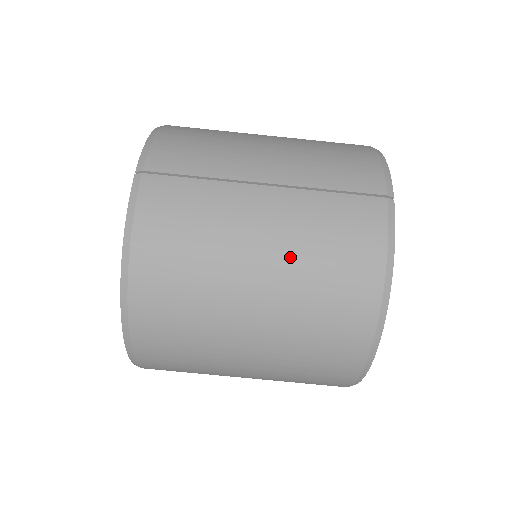
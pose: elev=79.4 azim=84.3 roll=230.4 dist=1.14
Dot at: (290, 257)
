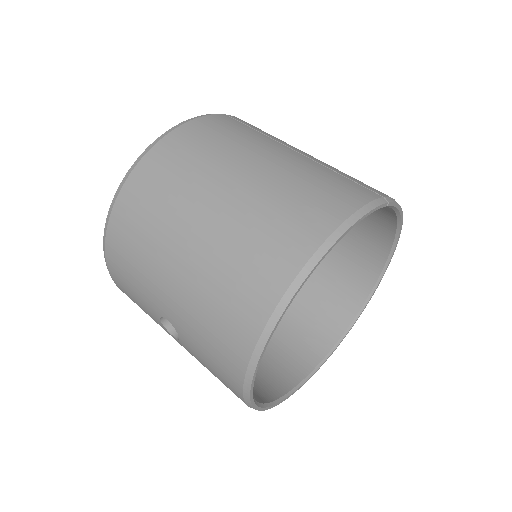
Dot at: (278, 176)
